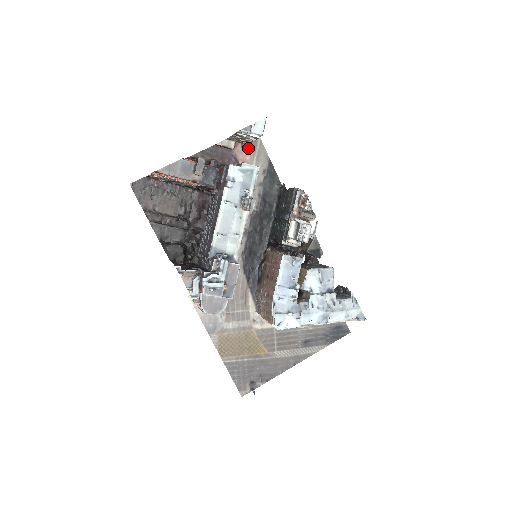
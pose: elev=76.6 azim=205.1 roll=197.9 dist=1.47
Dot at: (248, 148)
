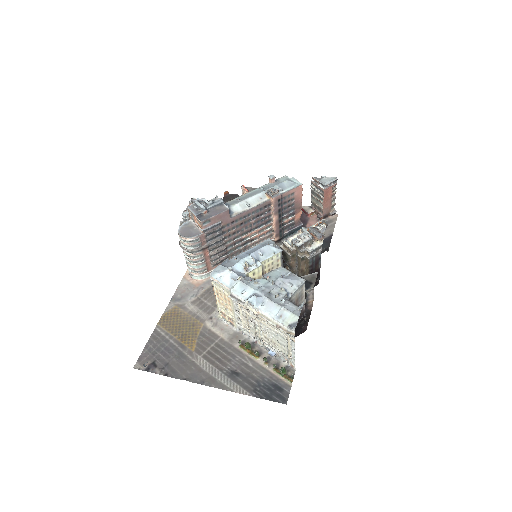
Dot at: occluded
